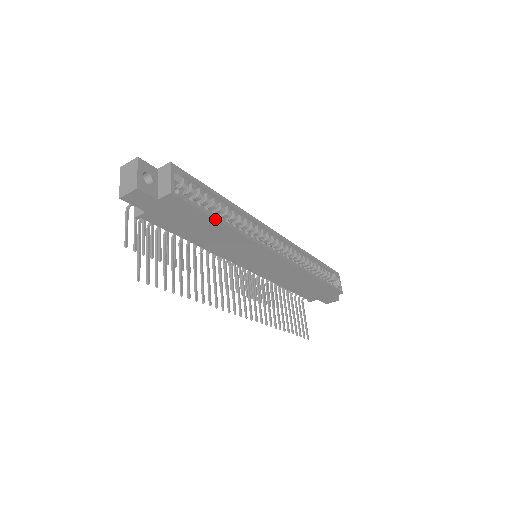
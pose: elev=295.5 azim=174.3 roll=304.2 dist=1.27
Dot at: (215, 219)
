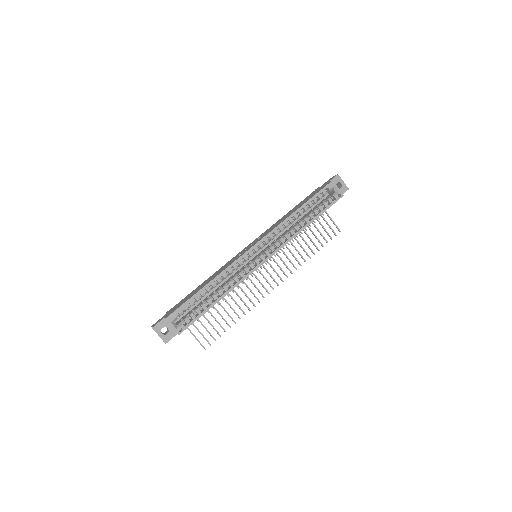
Dot at: occluded
